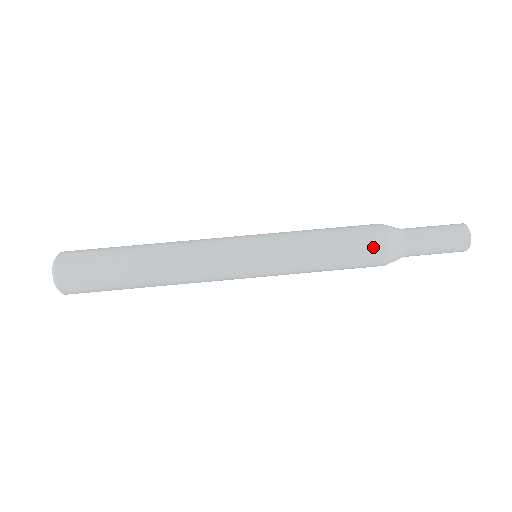
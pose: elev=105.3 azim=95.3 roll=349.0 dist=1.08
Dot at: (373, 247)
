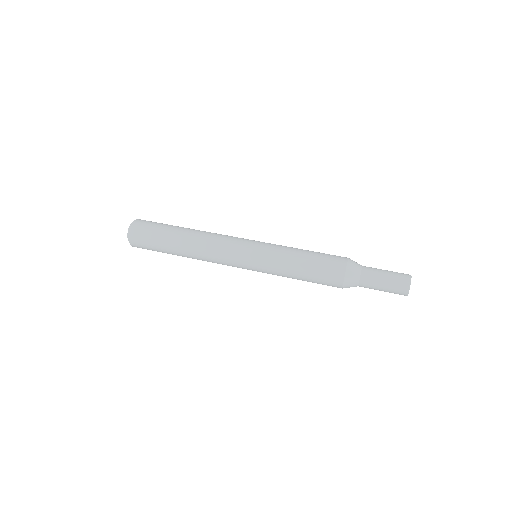
Dot at: (333, 276)
